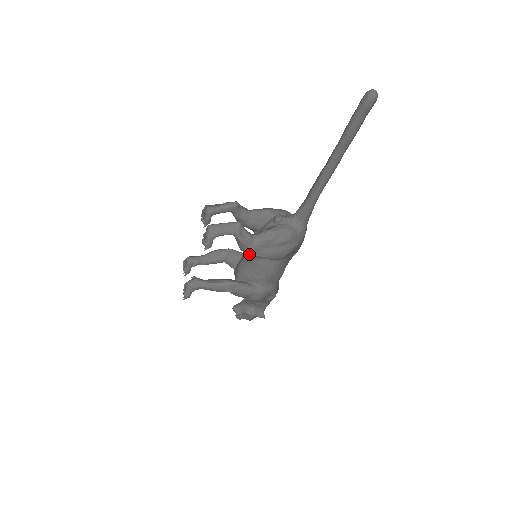
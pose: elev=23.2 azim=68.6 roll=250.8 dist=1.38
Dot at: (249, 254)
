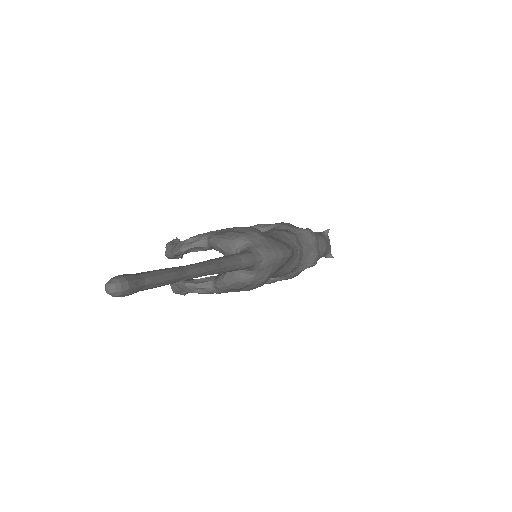
Dot at: occluded
